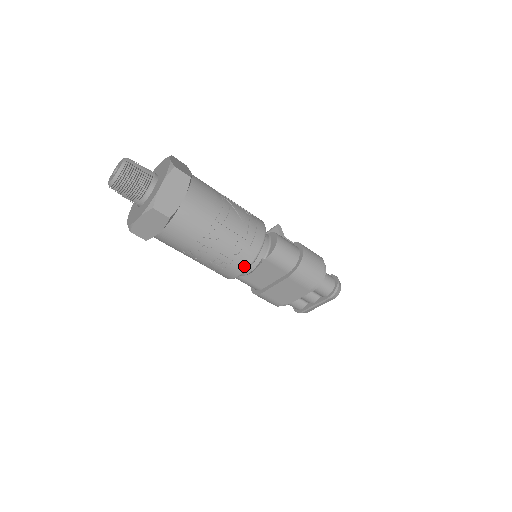
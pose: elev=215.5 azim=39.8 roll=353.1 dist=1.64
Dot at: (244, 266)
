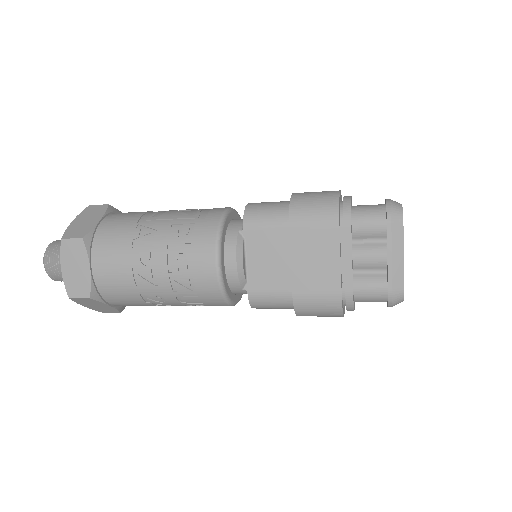
Dot at: (210, 246)
